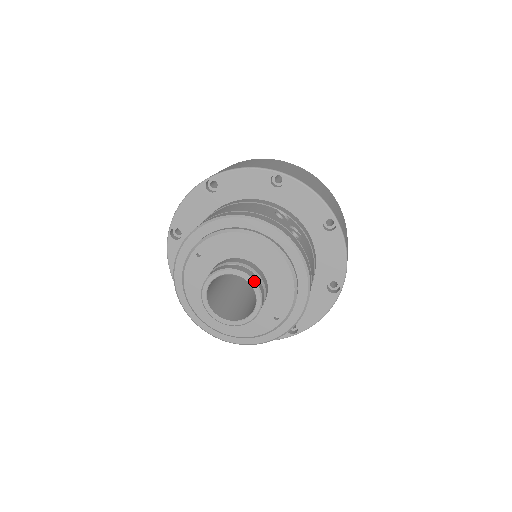
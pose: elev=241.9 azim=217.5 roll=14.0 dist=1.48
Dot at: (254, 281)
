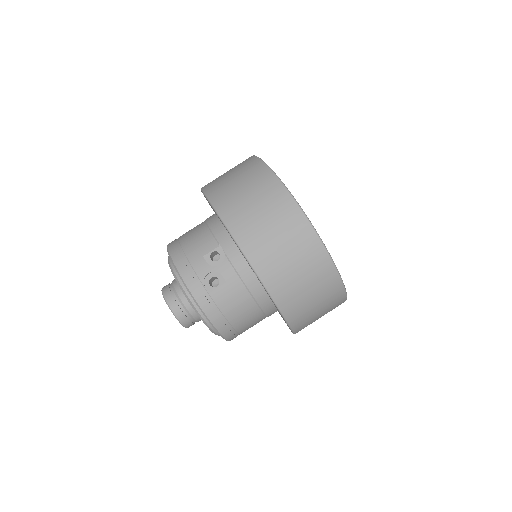
Dot at: (171, 310)
